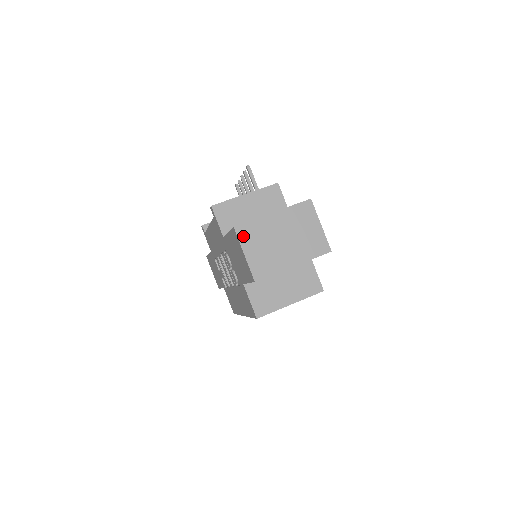
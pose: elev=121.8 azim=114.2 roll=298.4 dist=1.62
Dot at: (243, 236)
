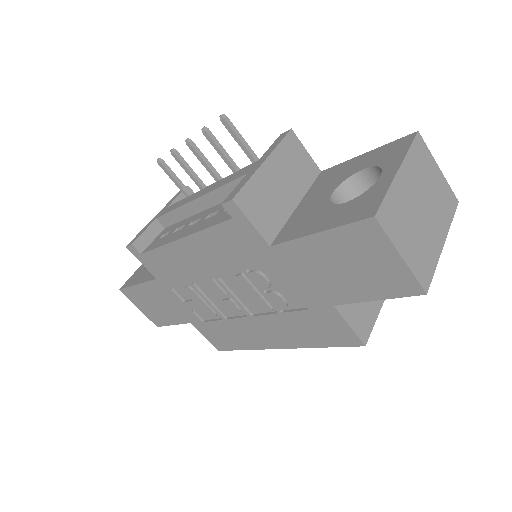
Dot at: (389, 227)
